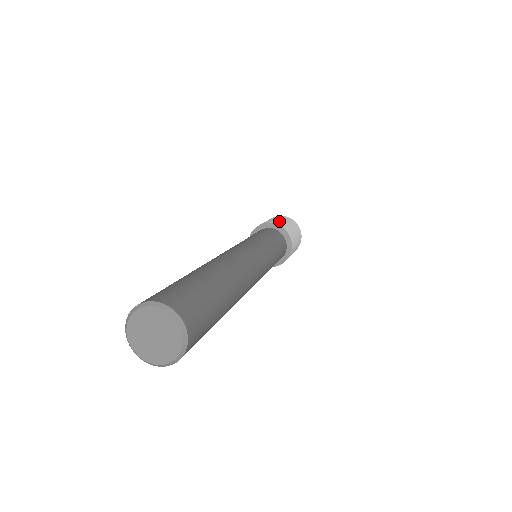
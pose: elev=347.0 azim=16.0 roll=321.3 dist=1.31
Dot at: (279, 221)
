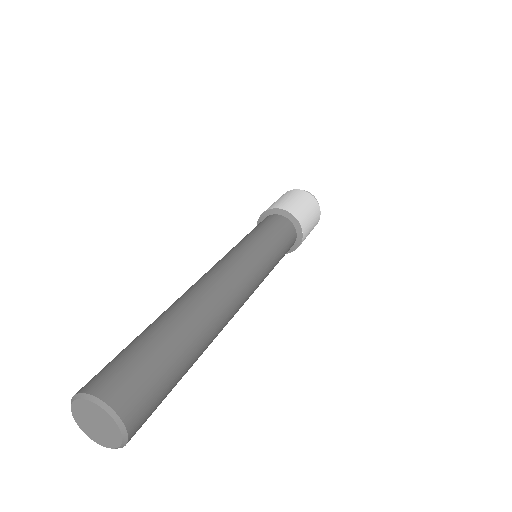
Dot at: (278, 202)
